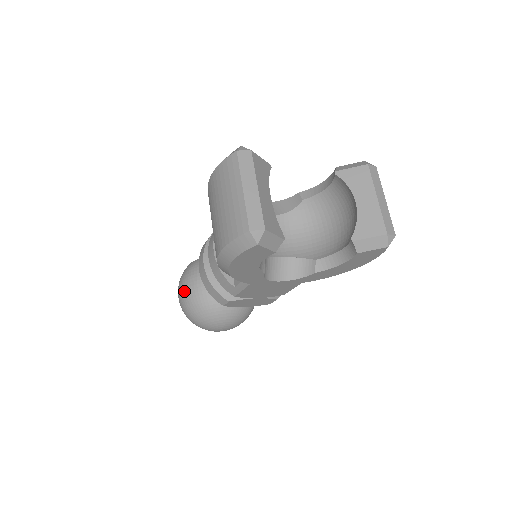
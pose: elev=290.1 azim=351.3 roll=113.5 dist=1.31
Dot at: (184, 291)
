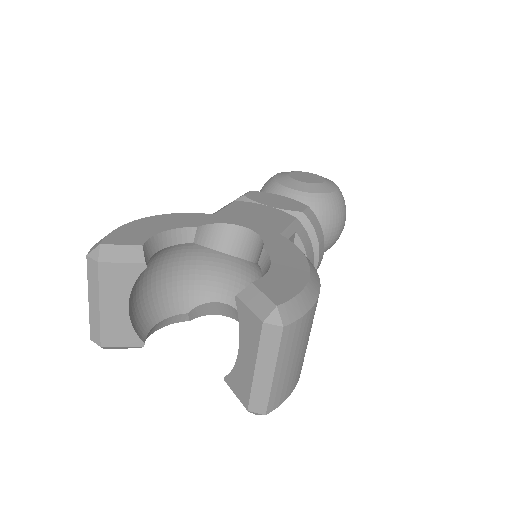
Dot at: occluded
